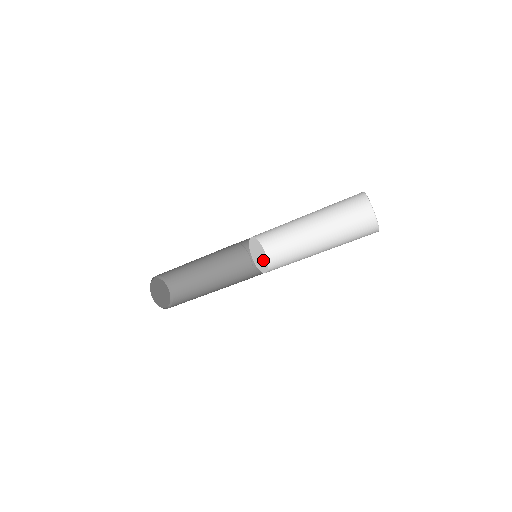
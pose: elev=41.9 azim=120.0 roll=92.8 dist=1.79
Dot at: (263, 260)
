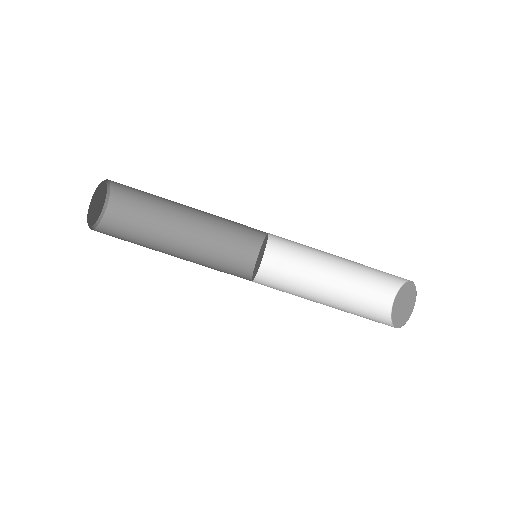
Dot at: (257, 267)
